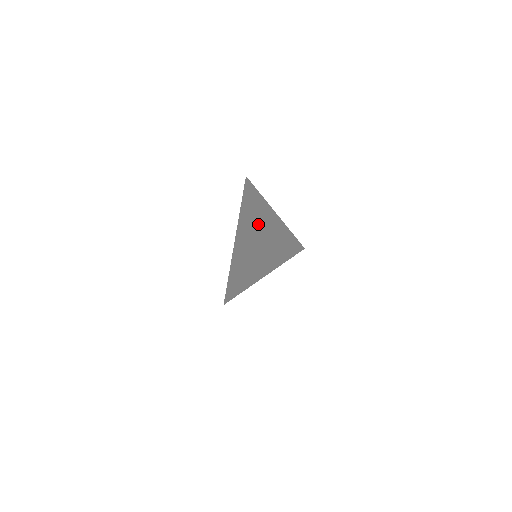
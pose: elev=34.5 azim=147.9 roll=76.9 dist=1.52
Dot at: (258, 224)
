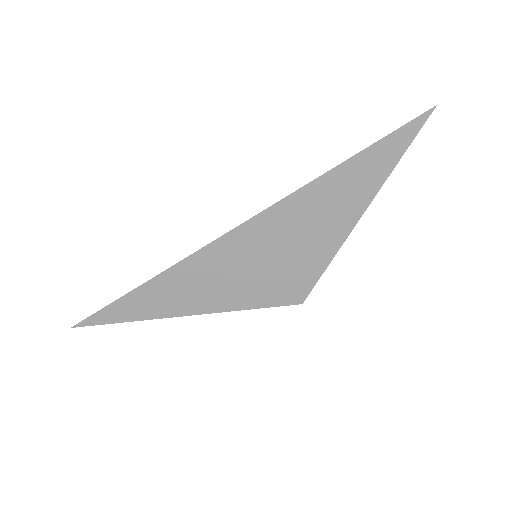
Dot at: (339, 197)
